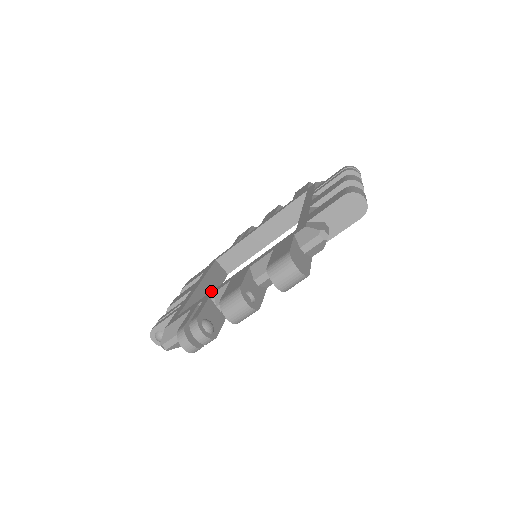
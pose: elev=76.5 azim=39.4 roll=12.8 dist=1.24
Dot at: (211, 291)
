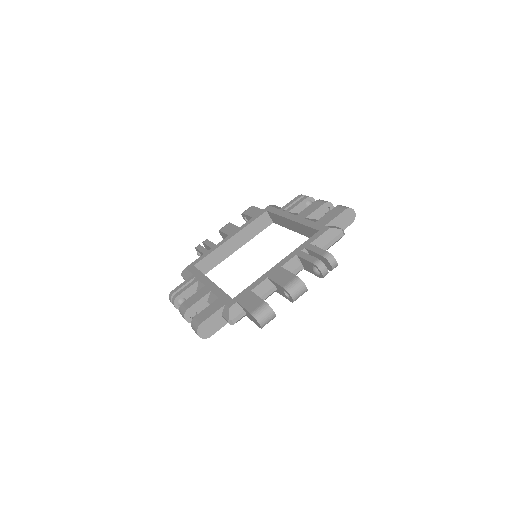
Dot at: occluded
